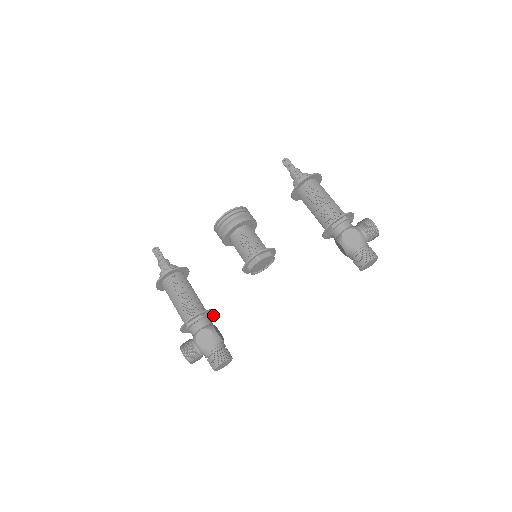
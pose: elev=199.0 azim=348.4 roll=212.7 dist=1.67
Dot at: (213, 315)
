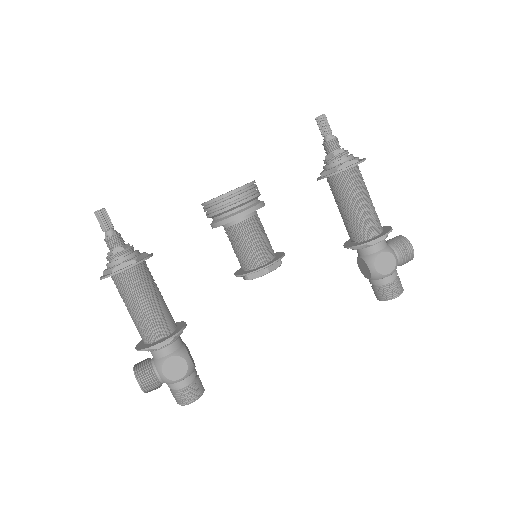
Dot at: (180, 323)
